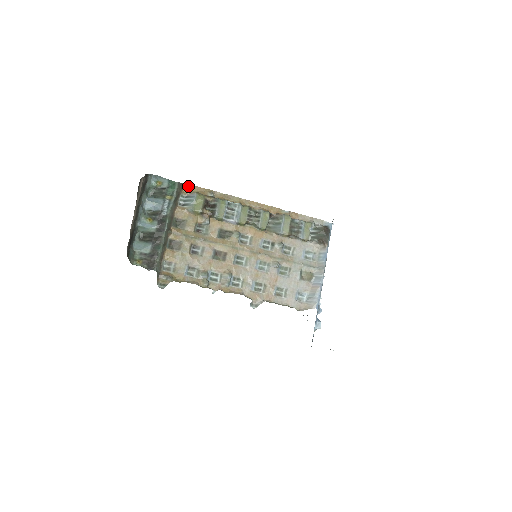
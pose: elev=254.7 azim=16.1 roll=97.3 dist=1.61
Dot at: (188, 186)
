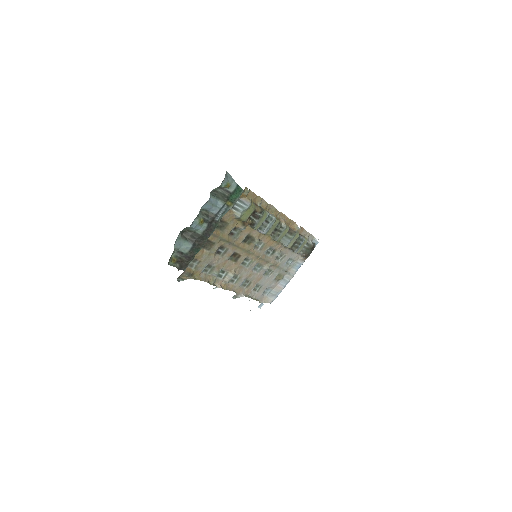
Dot at: (248, 192)
